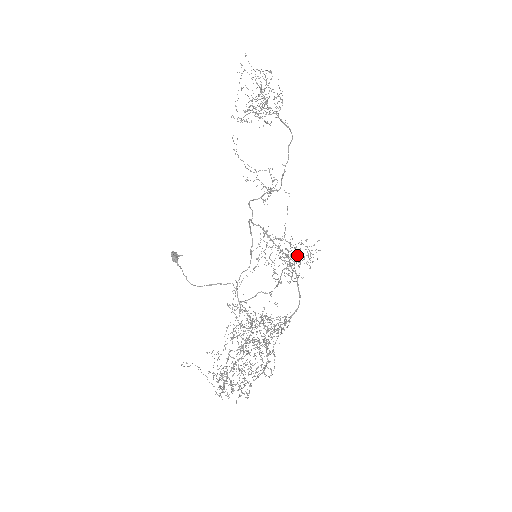
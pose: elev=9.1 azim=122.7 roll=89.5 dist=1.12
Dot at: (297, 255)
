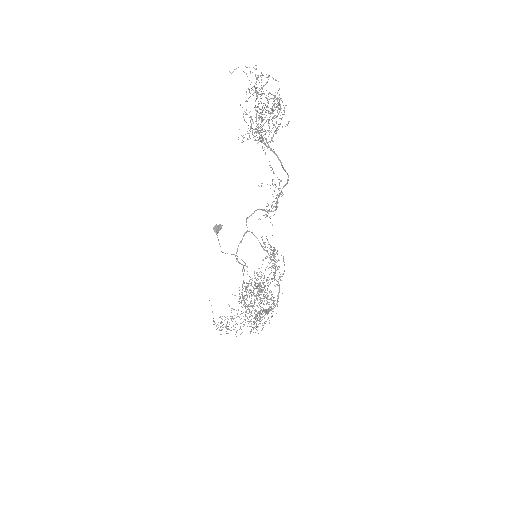
Dot at: occluded
